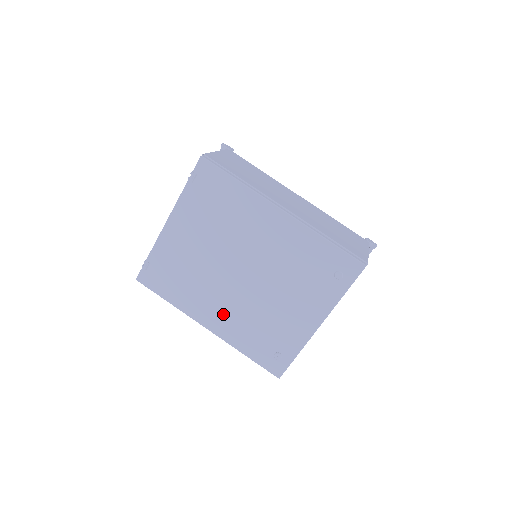
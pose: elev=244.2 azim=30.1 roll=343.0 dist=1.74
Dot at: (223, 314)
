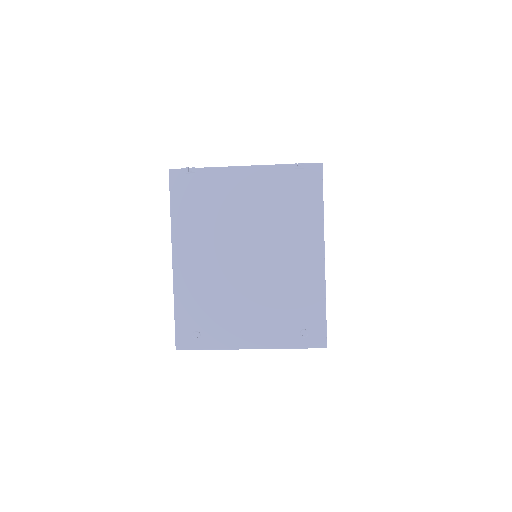
Dot at: (198, 266)
